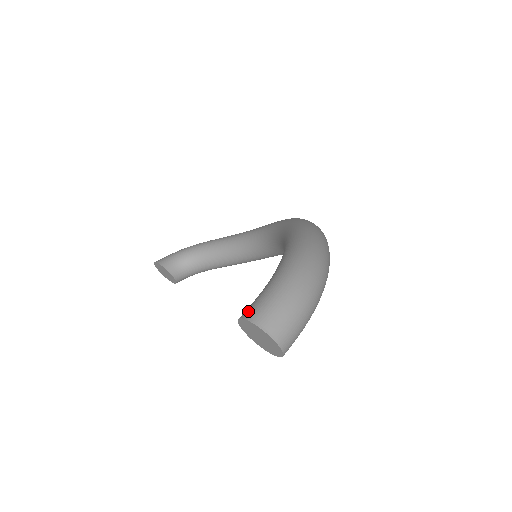
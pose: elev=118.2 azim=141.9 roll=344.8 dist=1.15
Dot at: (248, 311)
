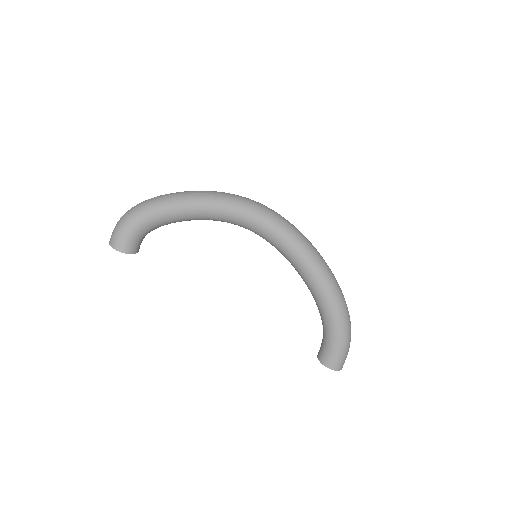
Dot at: (333, 366)
